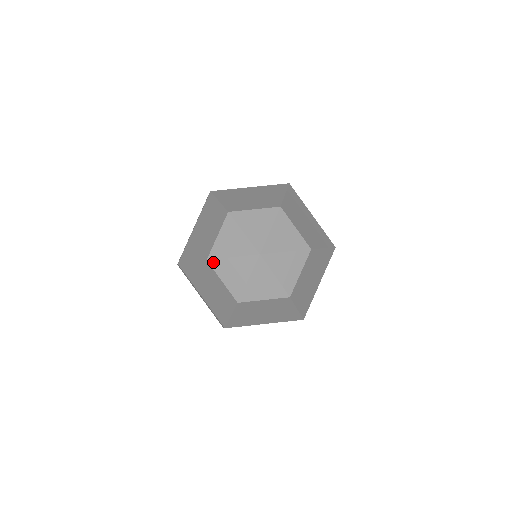
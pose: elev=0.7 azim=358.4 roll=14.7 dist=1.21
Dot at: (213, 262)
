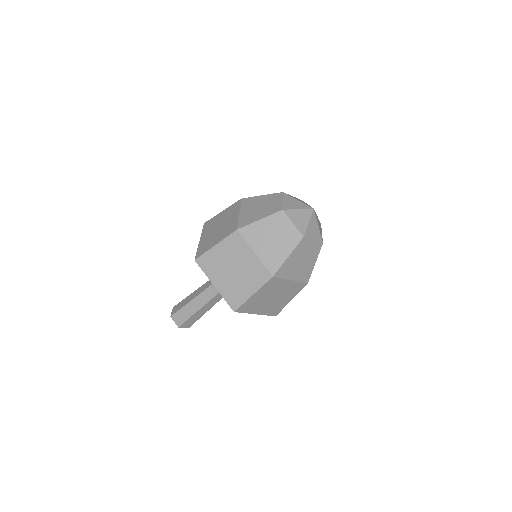
Dot at: (286, 194)
